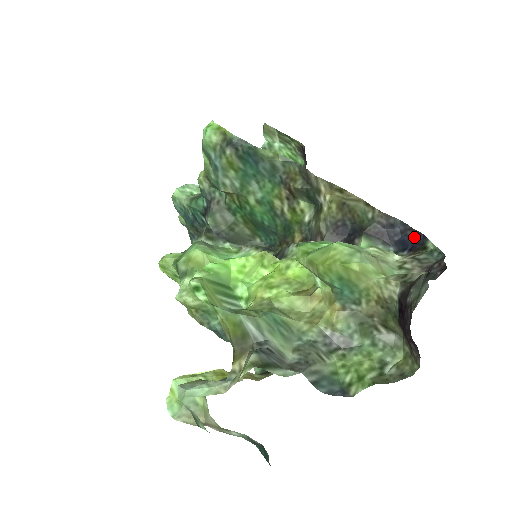
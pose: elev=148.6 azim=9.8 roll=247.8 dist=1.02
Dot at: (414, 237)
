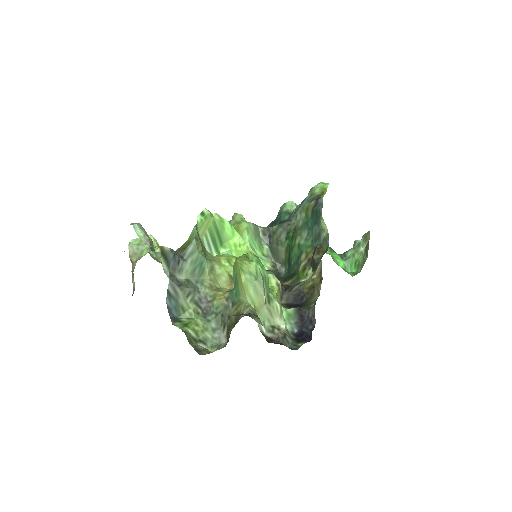
Dot at: (307, 337)
